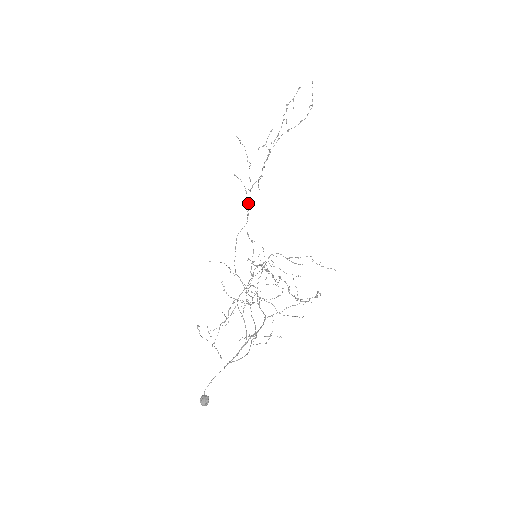
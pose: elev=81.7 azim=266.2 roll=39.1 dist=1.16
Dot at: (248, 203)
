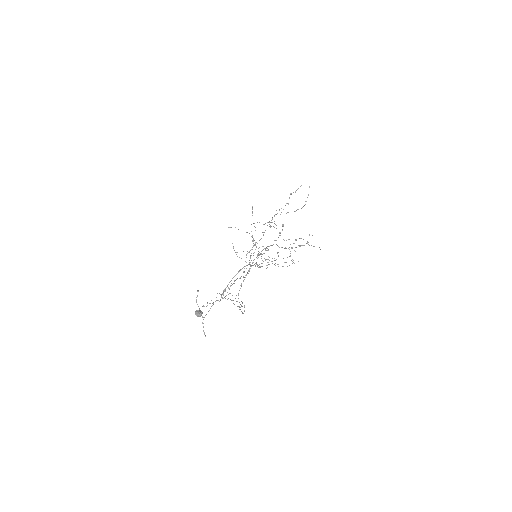
Dot at: occluded
